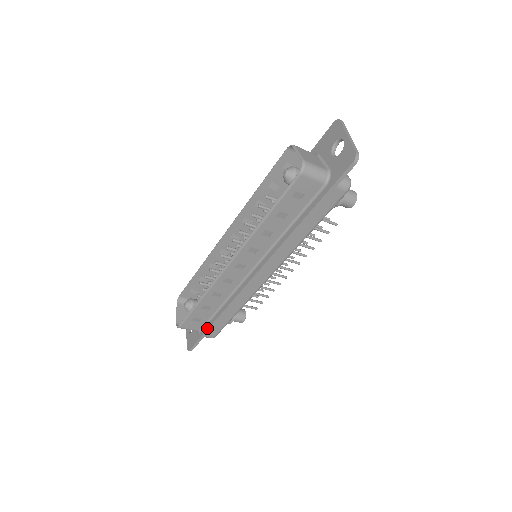
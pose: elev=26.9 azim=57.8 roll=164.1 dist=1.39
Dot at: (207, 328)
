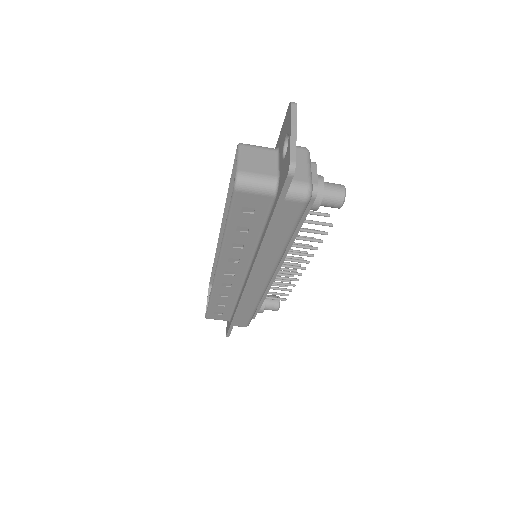
Dot at: (231, 321)
